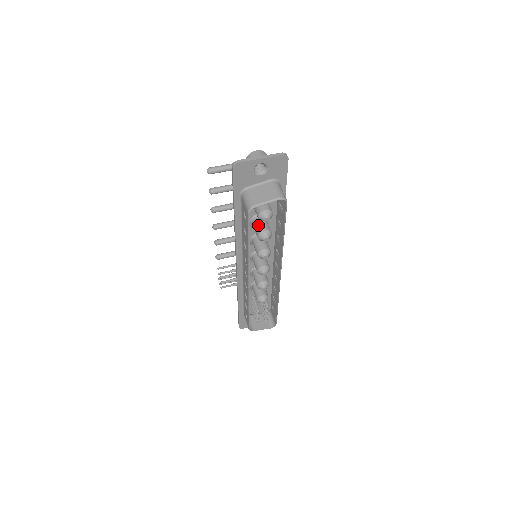
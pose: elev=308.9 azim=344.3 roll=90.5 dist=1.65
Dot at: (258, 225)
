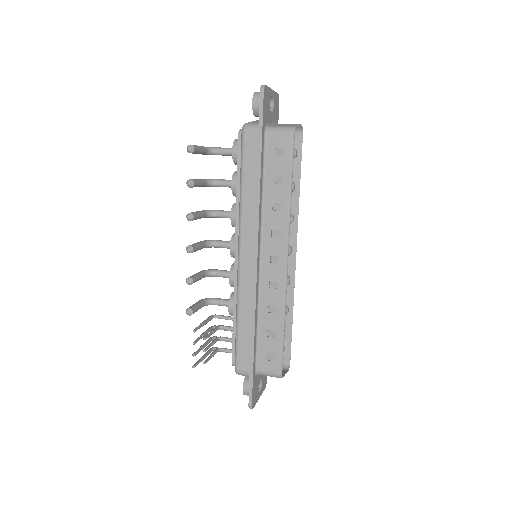
Dot at: occluded
